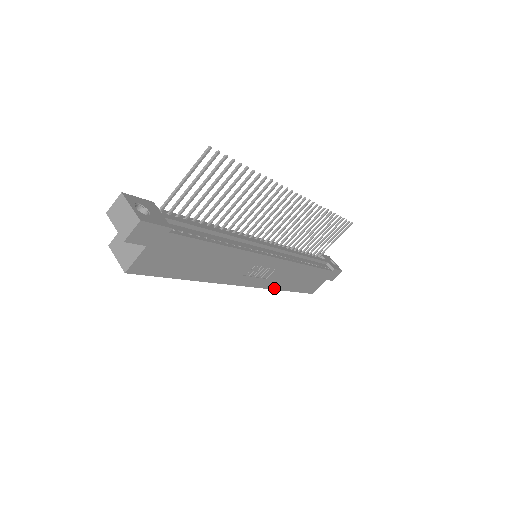
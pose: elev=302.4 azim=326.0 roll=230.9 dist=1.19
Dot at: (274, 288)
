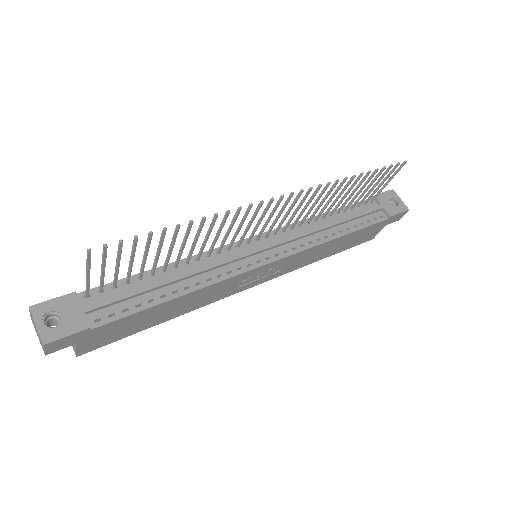
Dot at: (300, 267)
